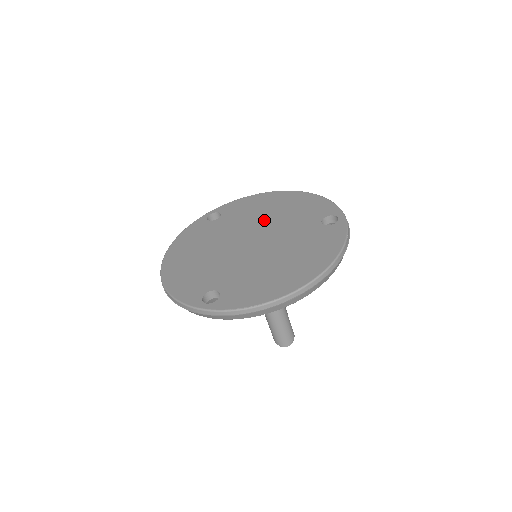
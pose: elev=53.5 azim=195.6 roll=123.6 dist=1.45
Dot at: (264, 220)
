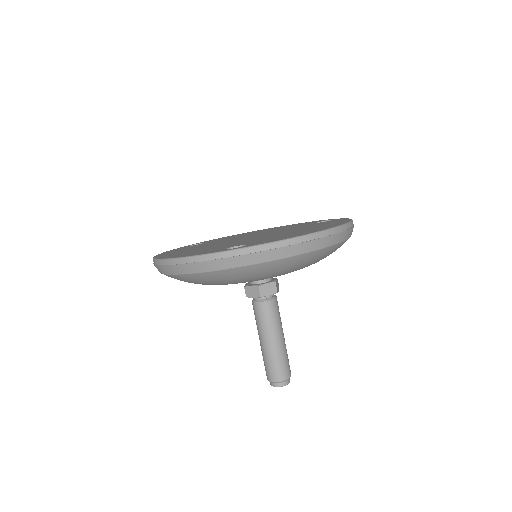
Dot at: (256, 233)
